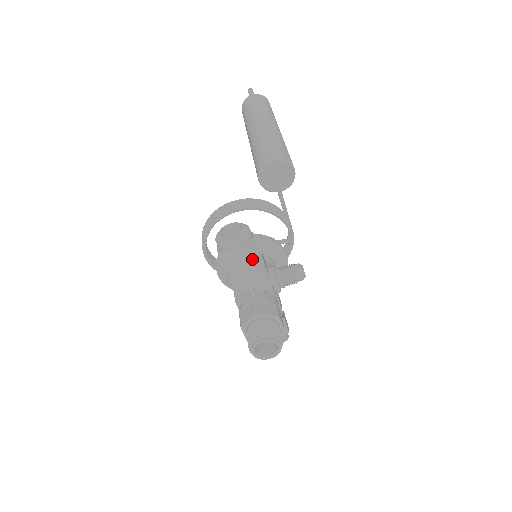
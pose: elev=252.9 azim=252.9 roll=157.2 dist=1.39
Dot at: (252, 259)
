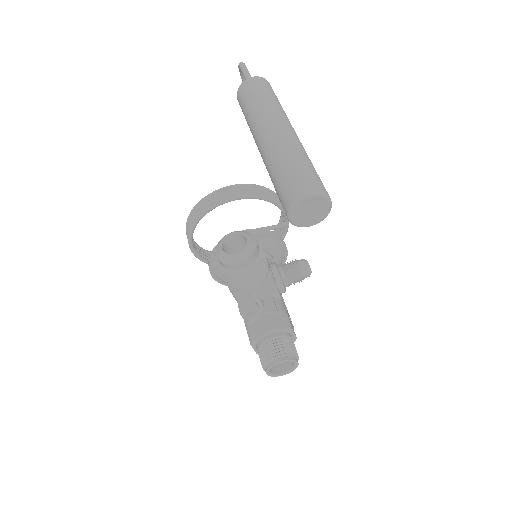
Dot at: (260, 272)
